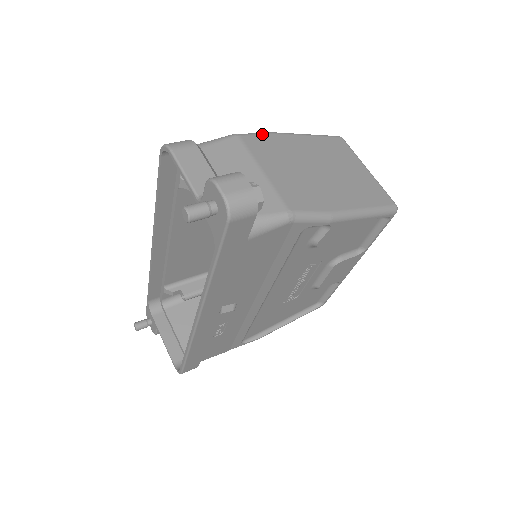
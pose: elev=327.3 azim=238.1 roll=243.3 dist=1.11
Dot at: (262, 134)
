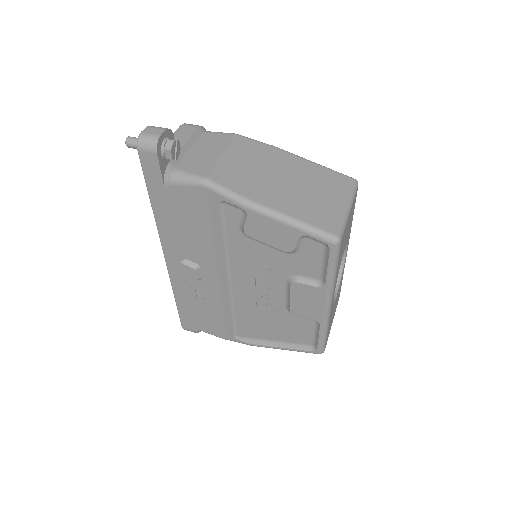
Dot at: (261, 142)
